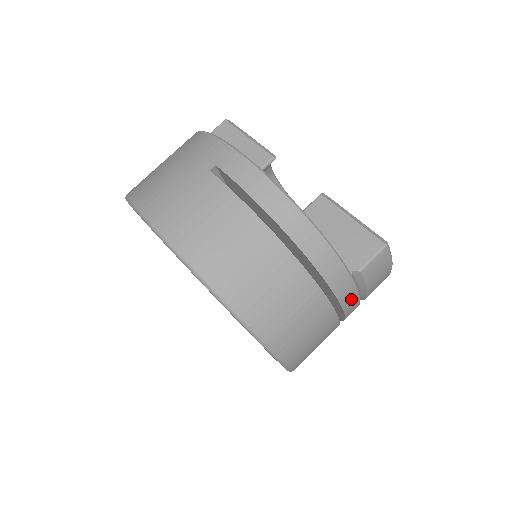
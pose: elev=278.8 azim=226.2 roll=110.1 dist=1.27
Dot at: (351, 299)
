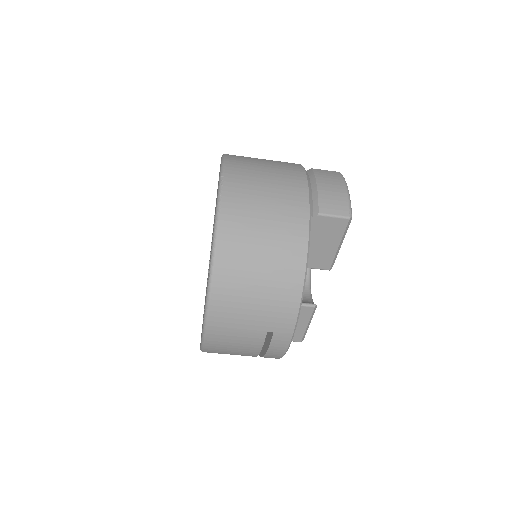
Dot at: occluded
